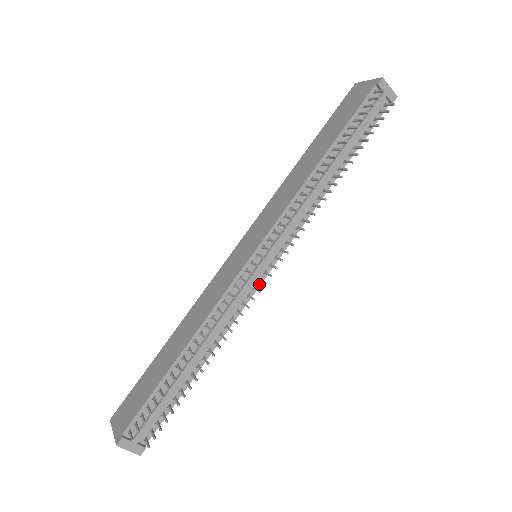
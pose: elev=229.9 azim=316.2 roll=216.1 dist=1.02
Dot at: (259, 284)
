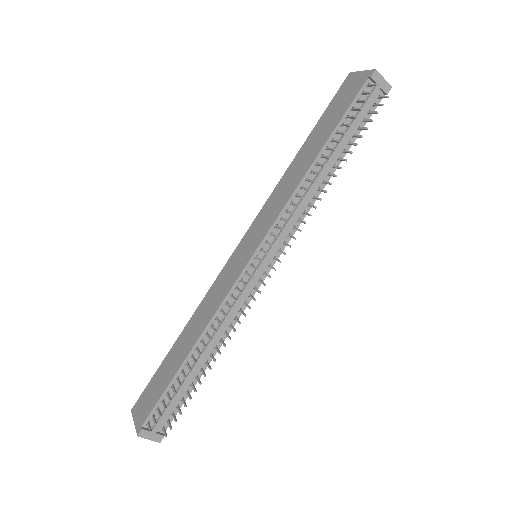
Dot at: (260, 284)
